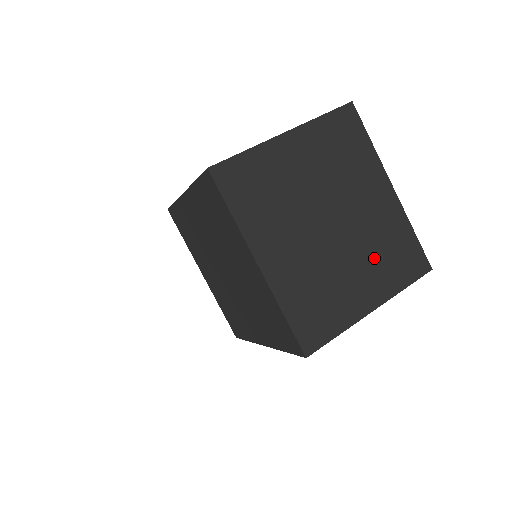
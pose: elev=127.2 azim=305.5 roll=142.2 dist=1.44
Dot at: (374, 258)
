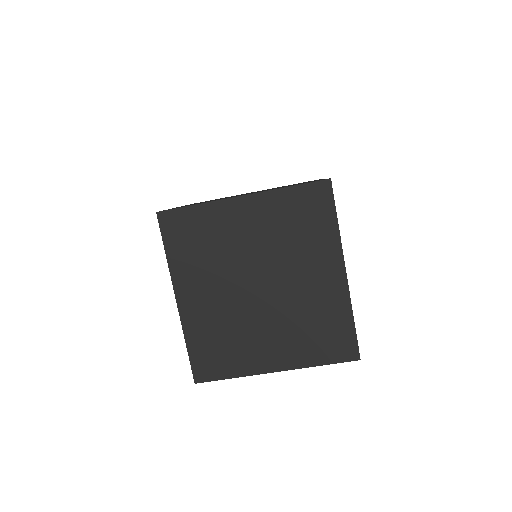
Dot at: occluded
